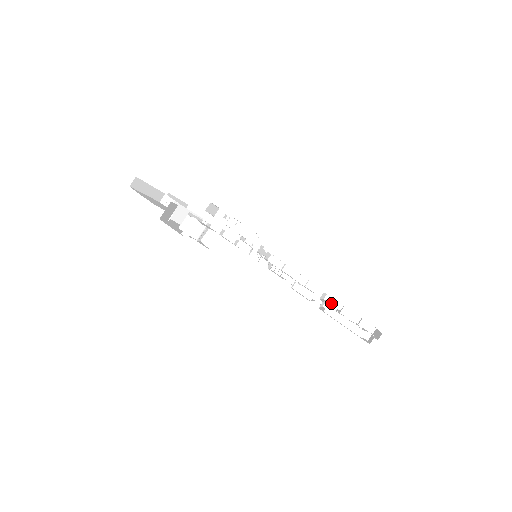
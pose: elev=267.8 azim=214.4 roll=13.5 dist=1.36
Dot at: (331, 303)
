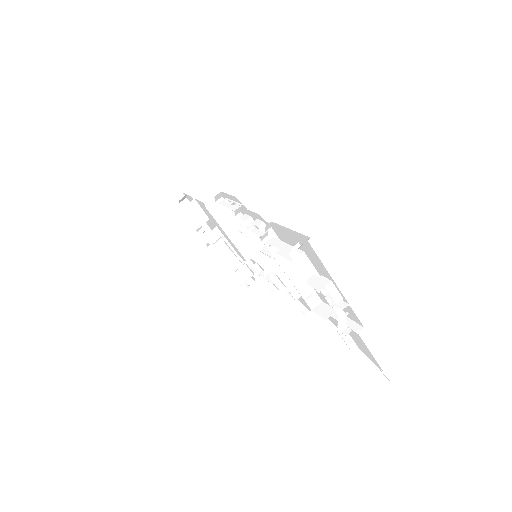
Dot at: (323, 309)
